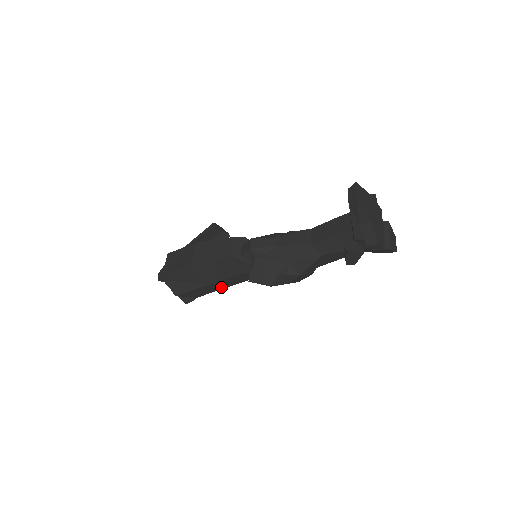
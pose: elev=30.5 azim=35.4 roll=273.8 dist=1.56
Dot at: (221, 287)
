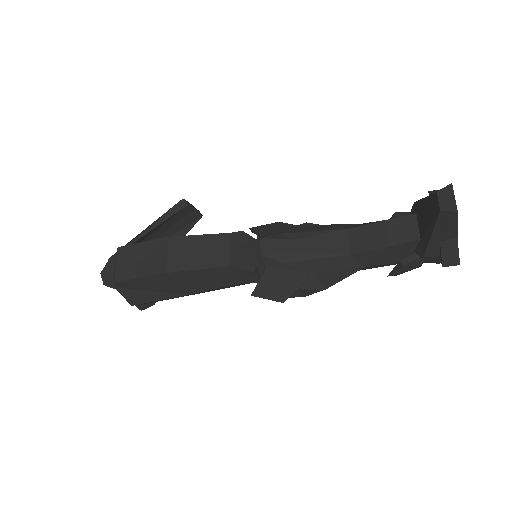
Dot at: (199, 293)
